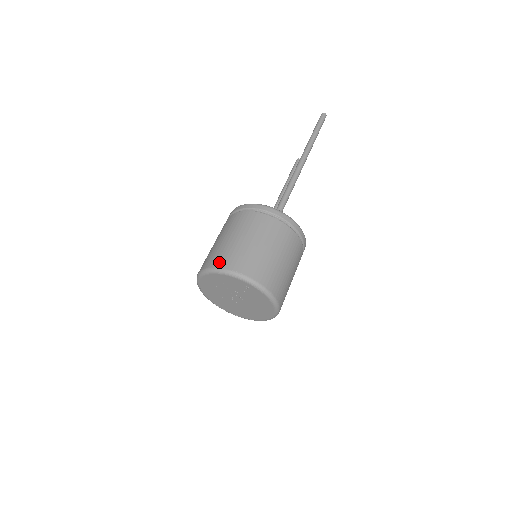
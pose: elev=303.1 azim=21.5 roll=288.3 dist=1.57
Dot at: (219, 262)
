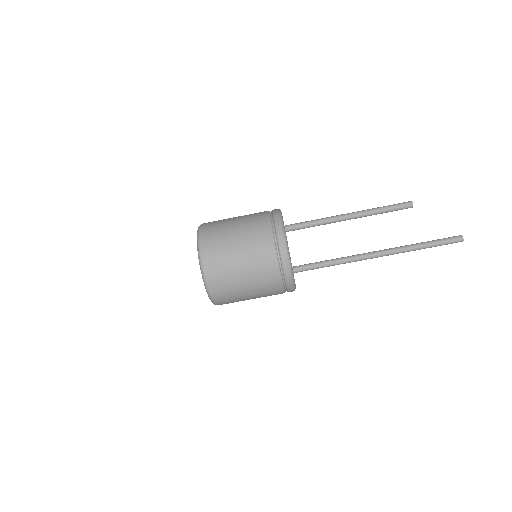
Dot at: (219, 298)
